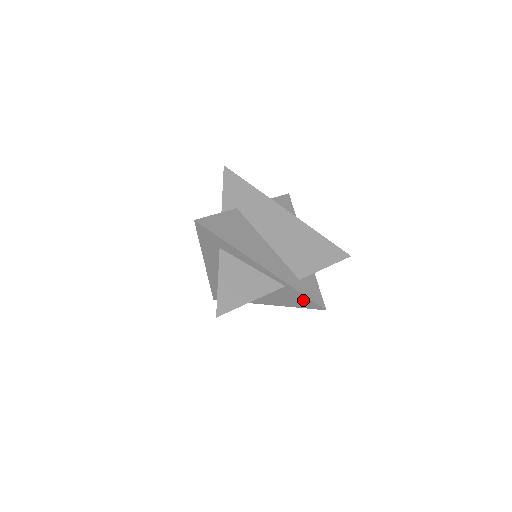
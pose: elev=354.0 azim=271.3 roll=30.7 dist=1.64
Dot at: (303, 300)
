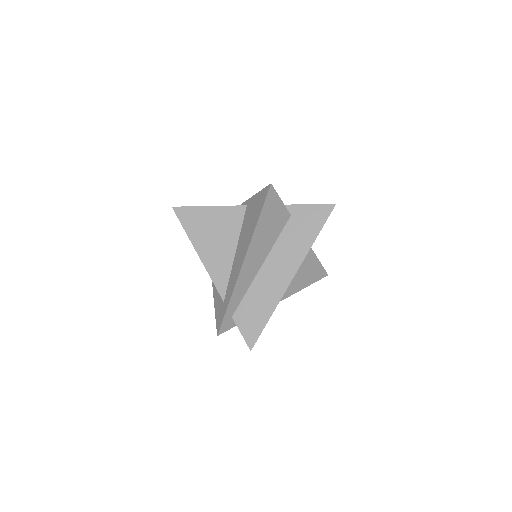
Dot at: (258, 201)
